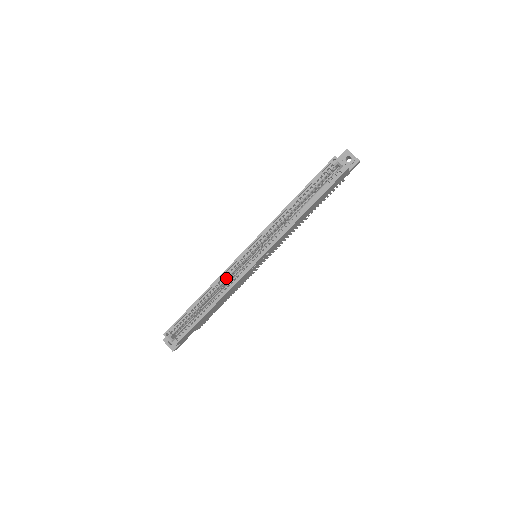
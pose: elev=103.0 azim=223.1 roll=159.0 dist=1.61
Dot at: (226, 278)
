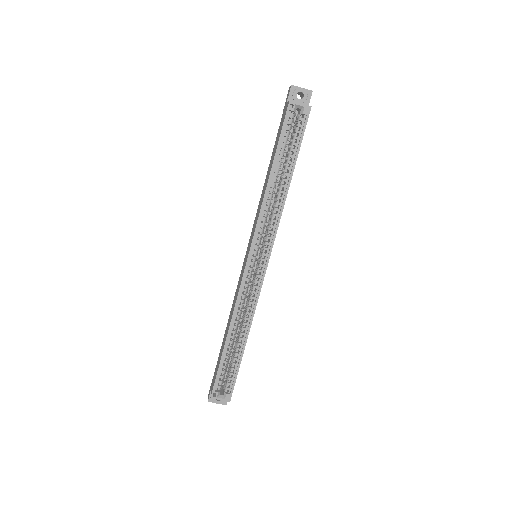
Dot at: (243, 299)
